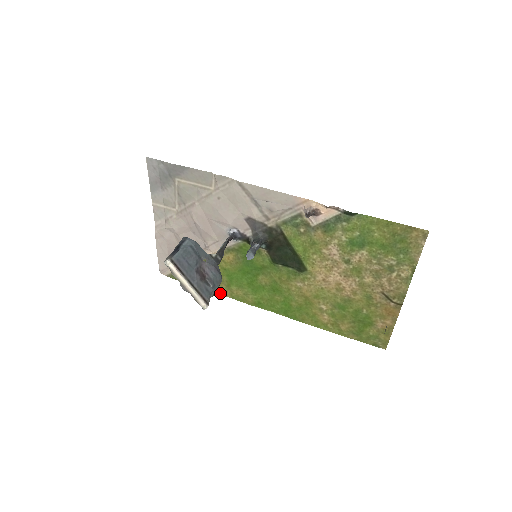
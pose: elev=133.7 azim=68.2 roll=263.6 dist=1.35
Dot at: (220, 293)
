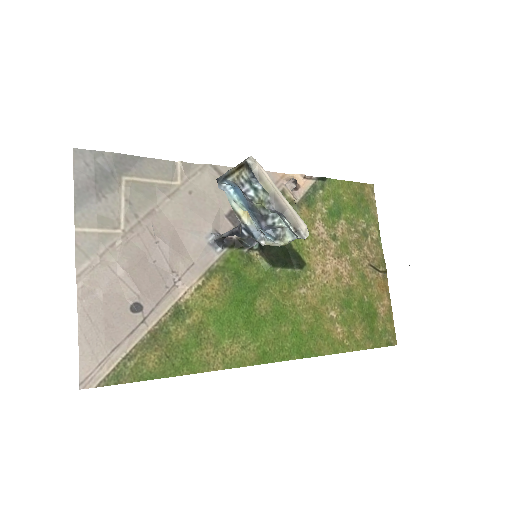
Dot at: (206, 368)
